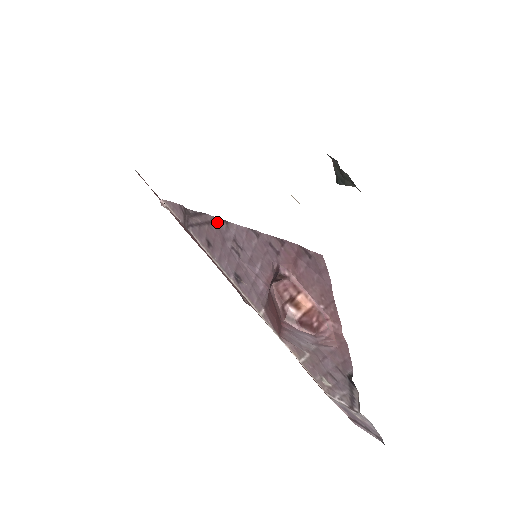
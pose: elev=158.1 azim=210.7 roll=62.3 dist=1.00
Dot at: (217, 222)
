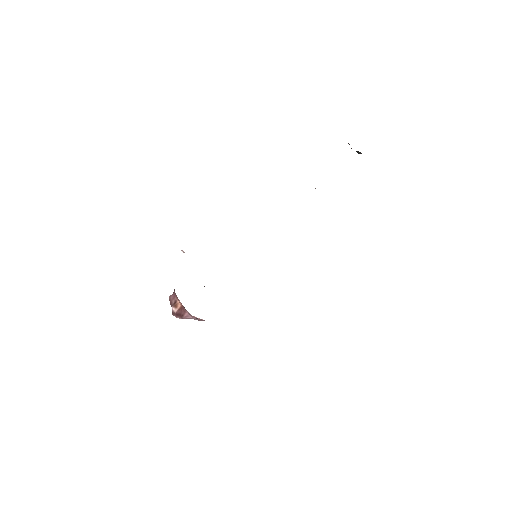
Dot at: occluded
